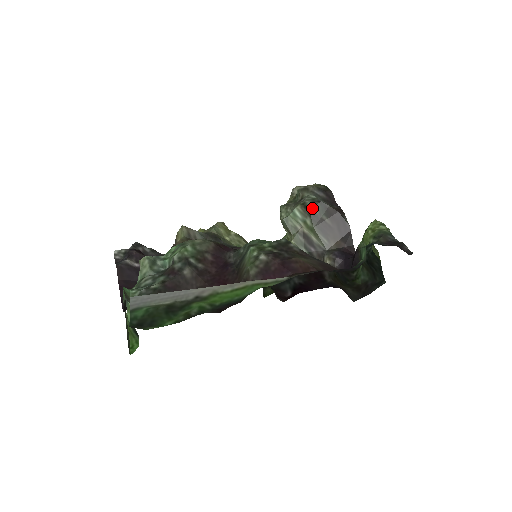
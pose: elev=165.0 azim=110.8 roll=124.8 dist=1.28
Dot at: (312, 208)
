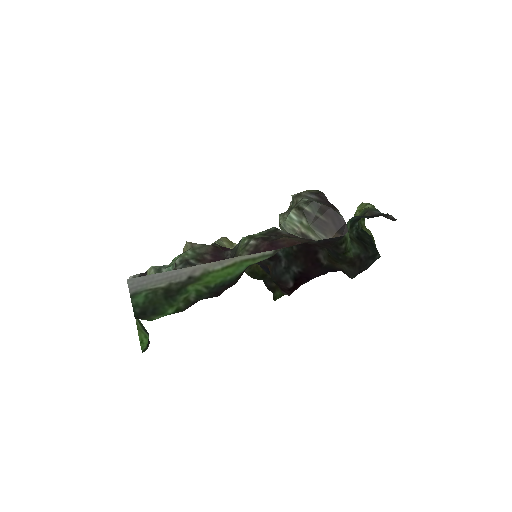
Dot at: (305, 208)
